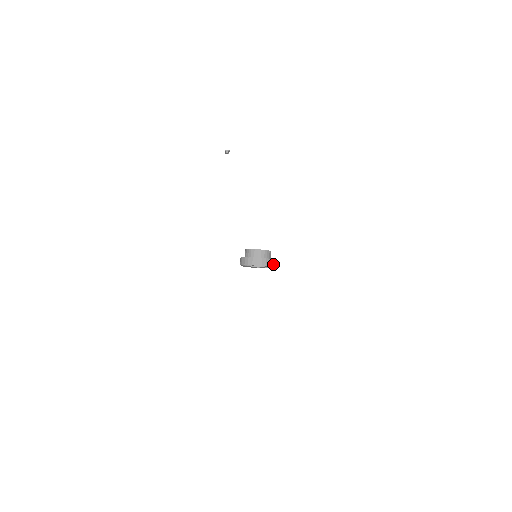
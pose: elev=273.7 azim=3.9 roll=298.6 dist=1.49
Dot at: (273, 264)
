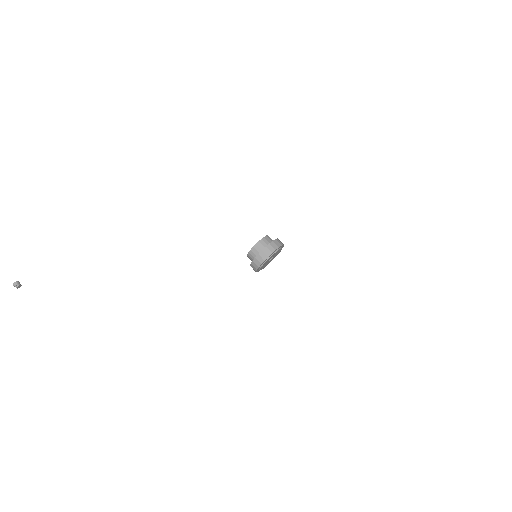
Dot at: occluded
